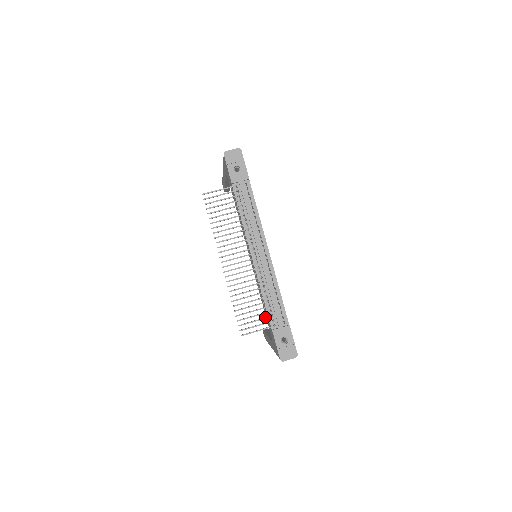
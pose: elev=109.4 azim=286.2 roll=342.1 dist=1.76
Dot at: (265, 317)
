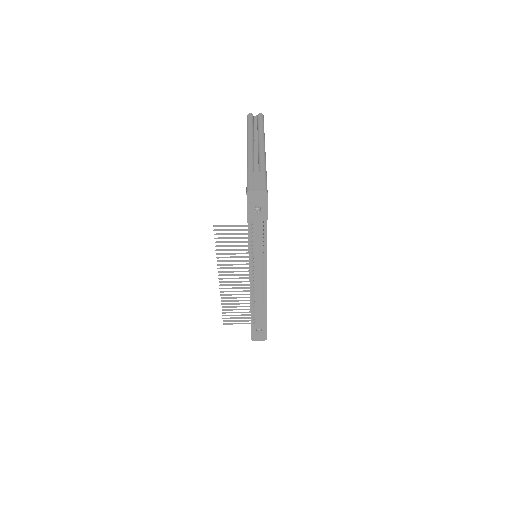
Dot at: (247, 318)
